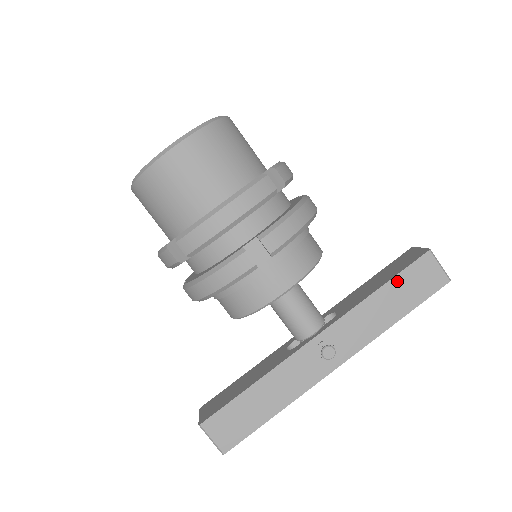
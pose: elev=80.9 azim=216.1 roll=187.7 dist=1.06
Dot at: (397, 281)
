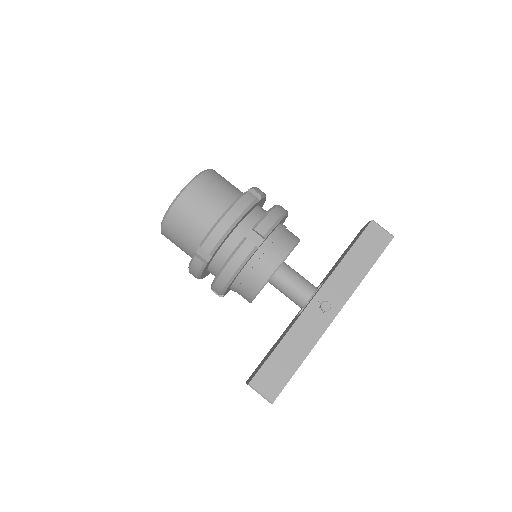
Dot at: (357, 246)
